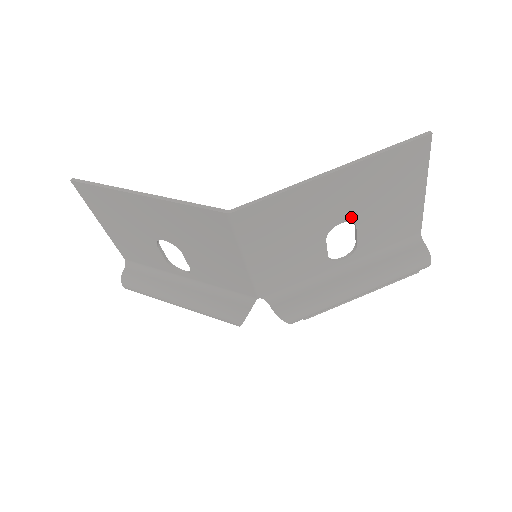
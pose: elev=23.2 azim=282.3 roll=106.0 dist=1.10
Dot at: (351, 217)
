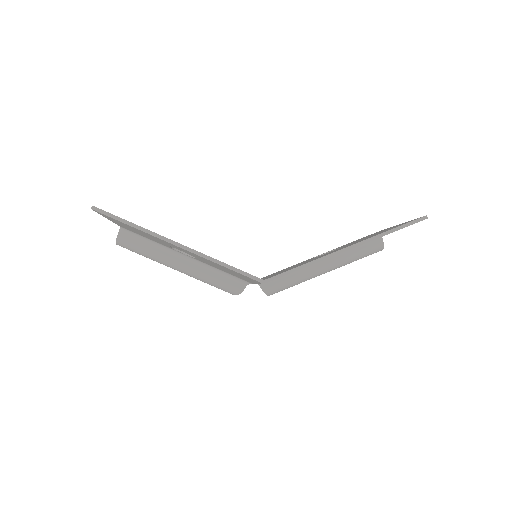
Dot at: occluded
